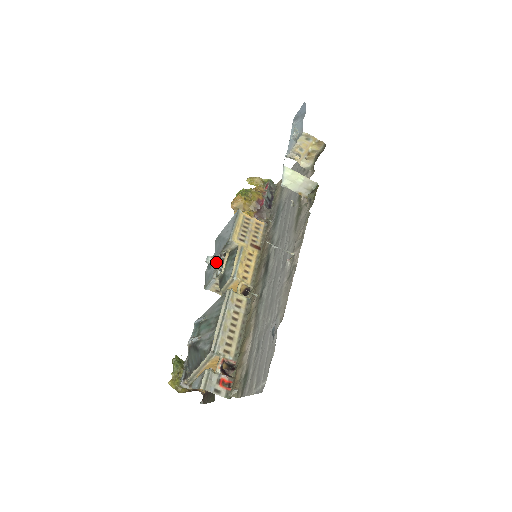
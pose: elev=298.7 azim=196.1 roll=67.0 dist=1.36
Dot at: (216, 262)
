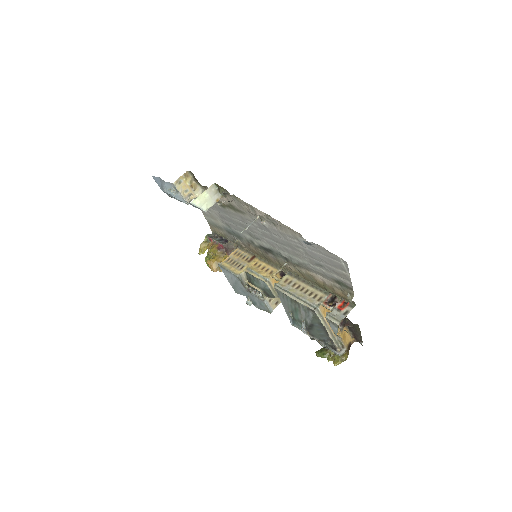
Dot at: (252, 296)
